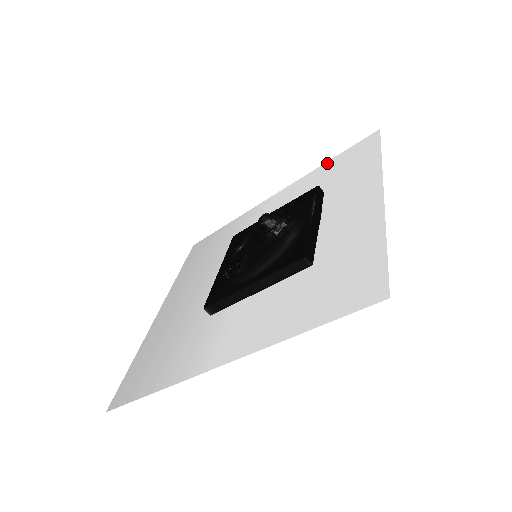
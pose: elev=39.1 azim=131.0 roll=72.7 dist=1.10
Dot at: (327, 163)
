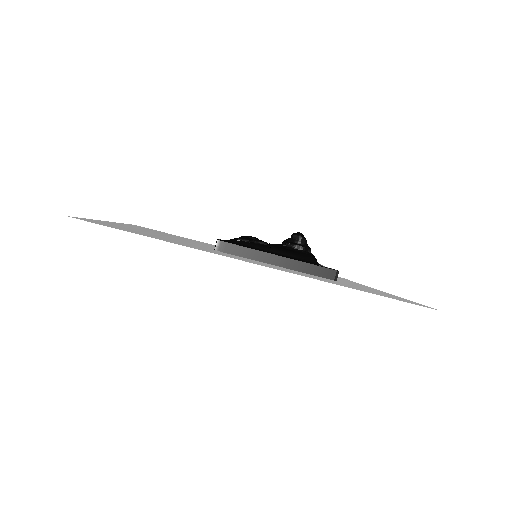
Dot at: occluded
